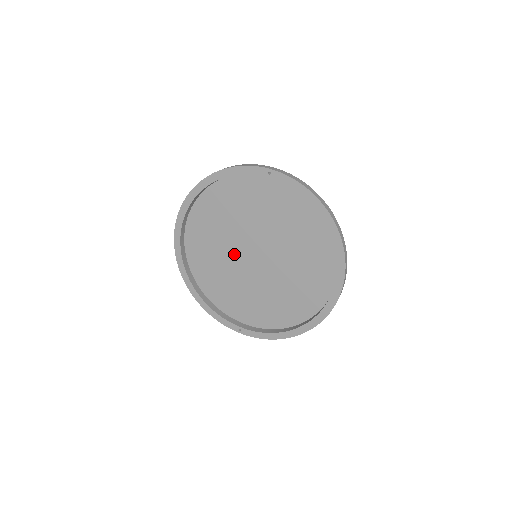
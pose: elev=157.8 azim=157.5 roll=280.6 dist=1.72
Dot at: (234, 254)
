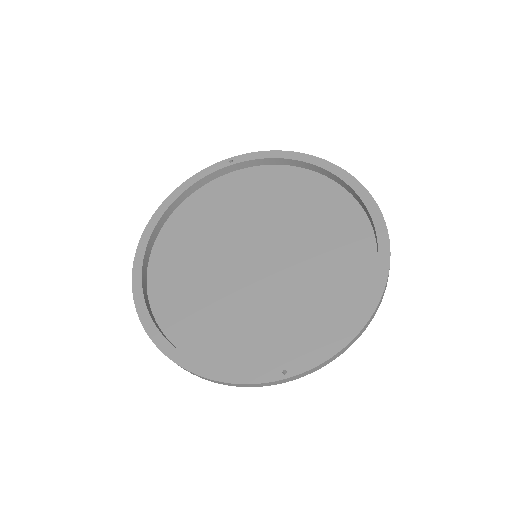
Dot at: (226, 274)
